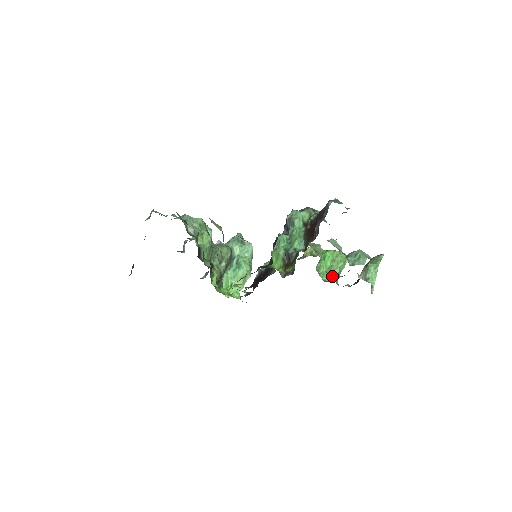
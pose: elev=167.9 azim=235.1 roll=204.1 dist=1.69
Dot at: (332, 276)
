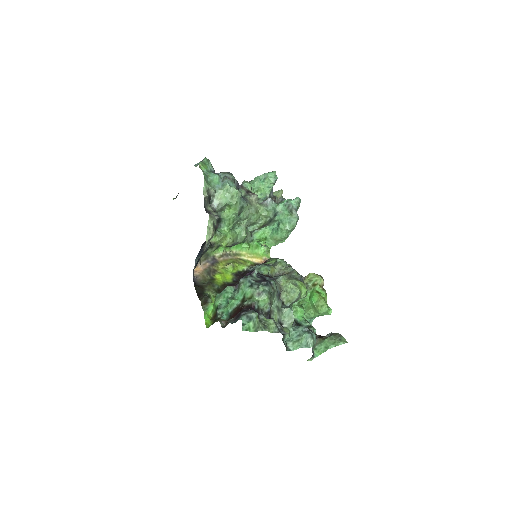
Dot at: (306, 315)
